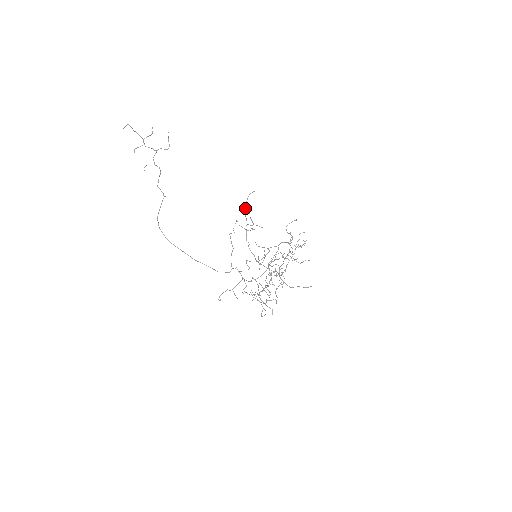
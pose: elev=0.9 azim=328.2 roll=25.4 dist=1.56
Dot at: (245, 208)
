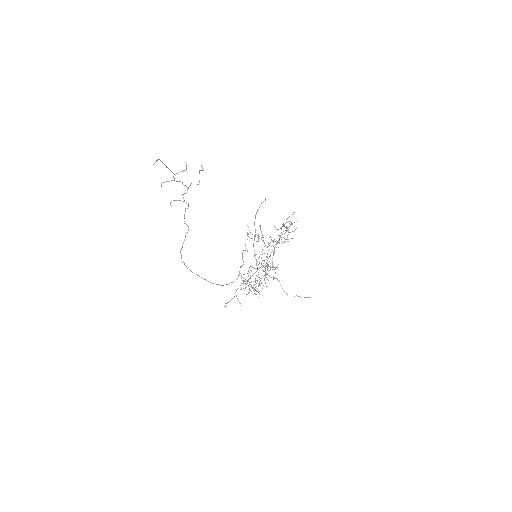
Dot at: (255, 217)
